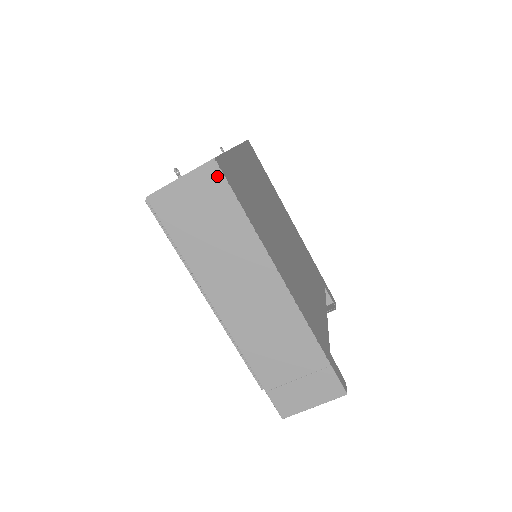
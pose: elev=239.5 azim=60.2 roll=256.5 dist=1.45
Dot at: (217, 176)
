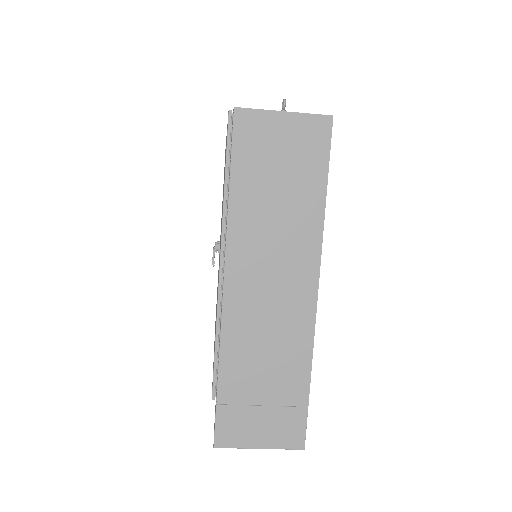
Dot at: (324, 135)
